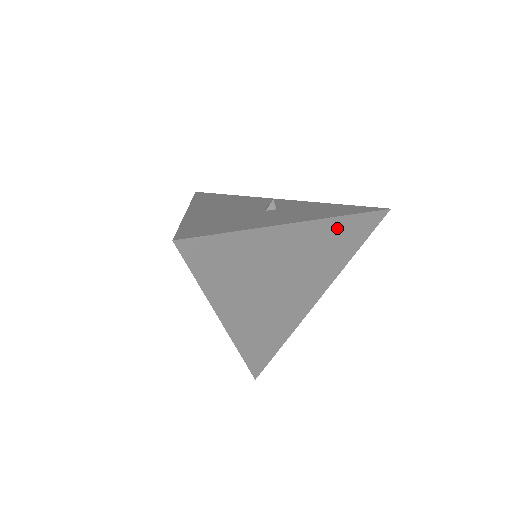
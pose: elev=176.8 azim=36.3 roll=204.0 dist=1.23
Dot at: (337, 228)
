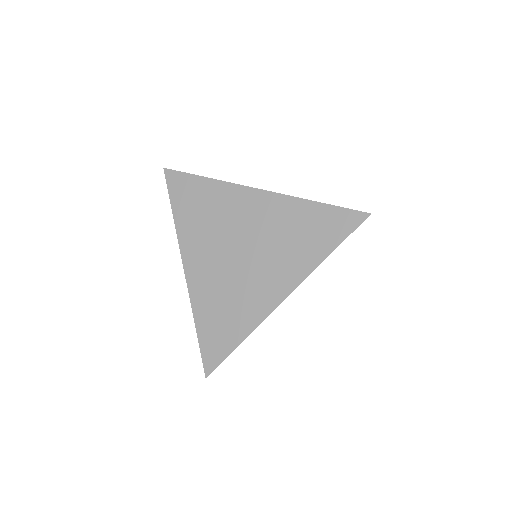
Dot at: (300, 212)
